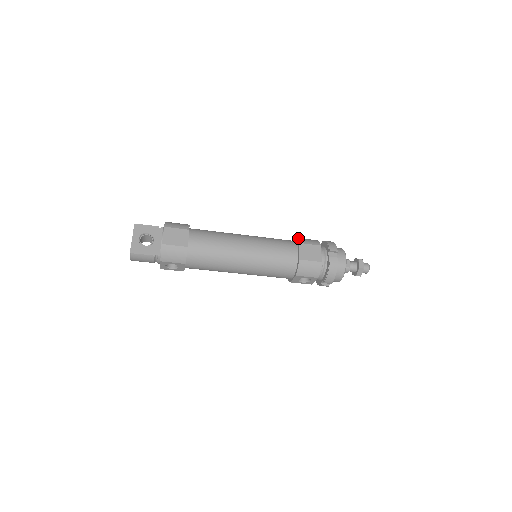
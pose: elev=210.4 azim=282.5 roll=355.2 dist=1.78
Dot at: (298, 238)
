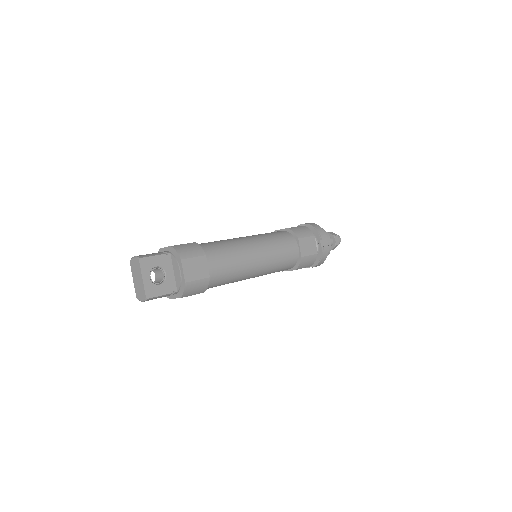
Dot at: (293, 230)
